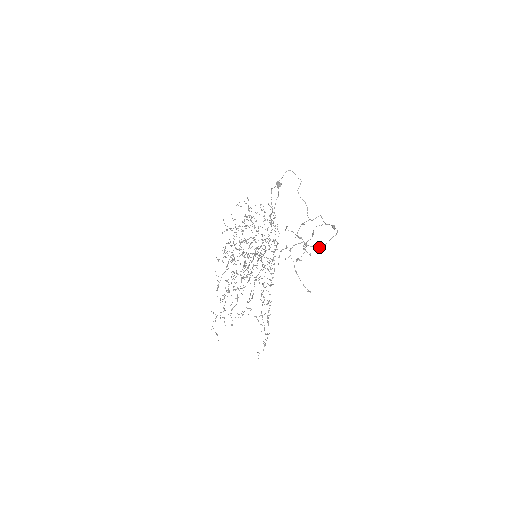
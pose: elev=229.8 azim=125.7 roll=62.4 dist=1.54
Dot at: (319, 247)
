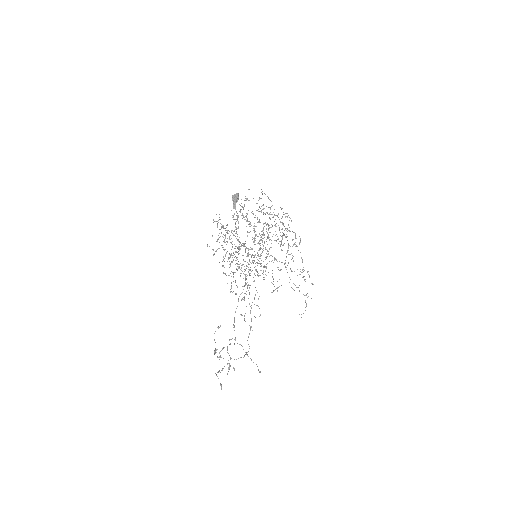
Dot at: occluded
